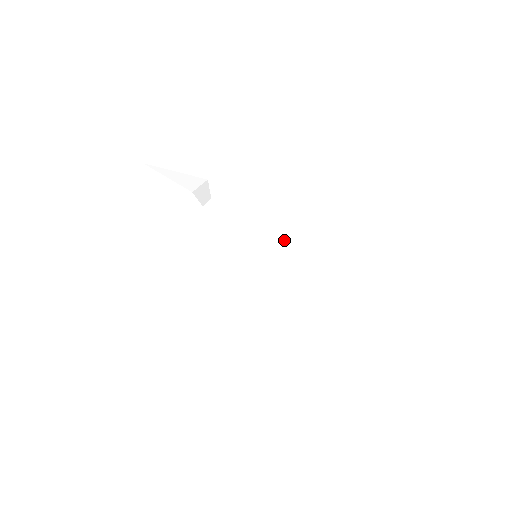
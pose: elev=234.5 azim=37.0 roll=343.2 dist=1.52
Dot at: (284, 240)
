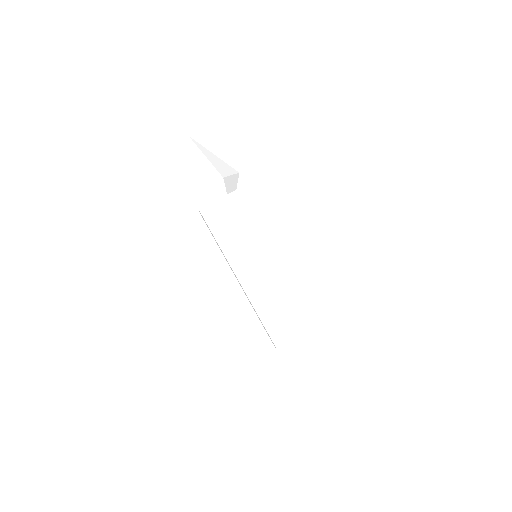
Dot at: (287, 251)
